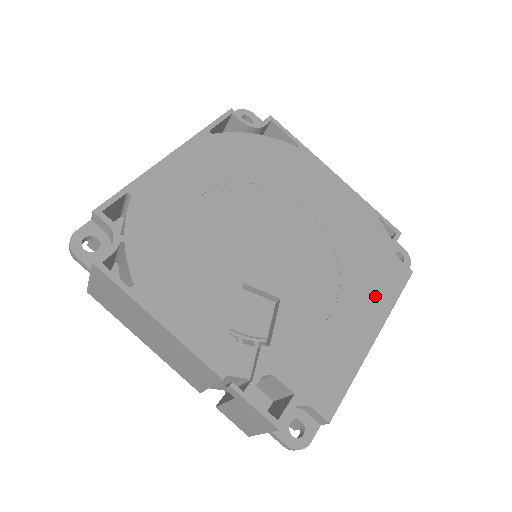
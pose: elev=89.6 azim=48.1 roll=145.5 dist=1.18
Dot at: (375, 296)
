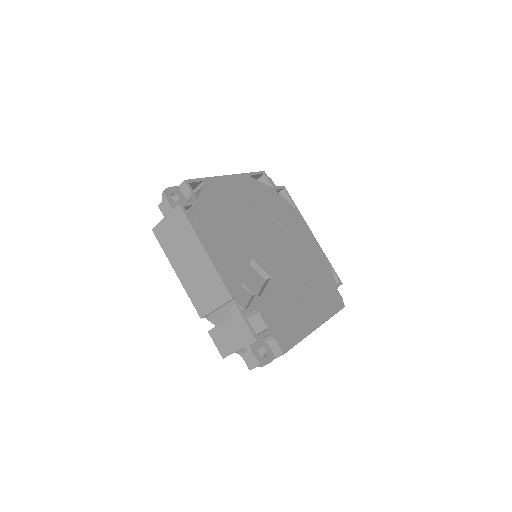
Dot at: (322, 306)
